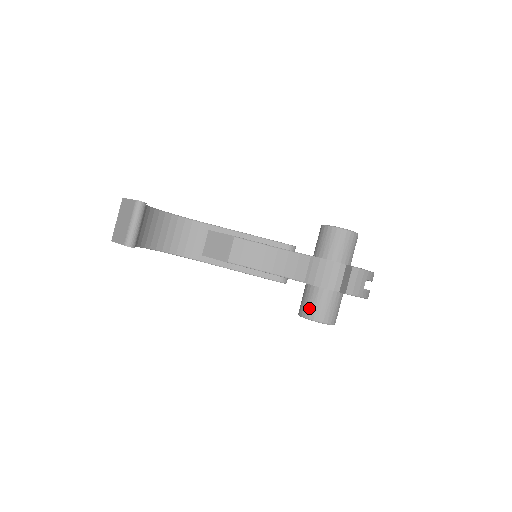
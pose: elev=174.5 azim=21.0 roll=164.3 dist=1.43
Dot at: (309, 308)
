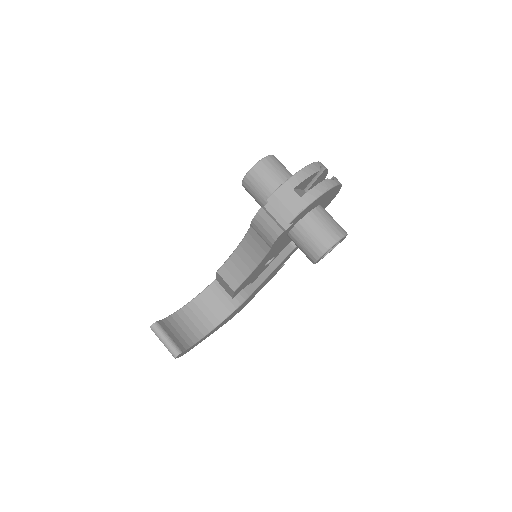
Dot at: occluded
